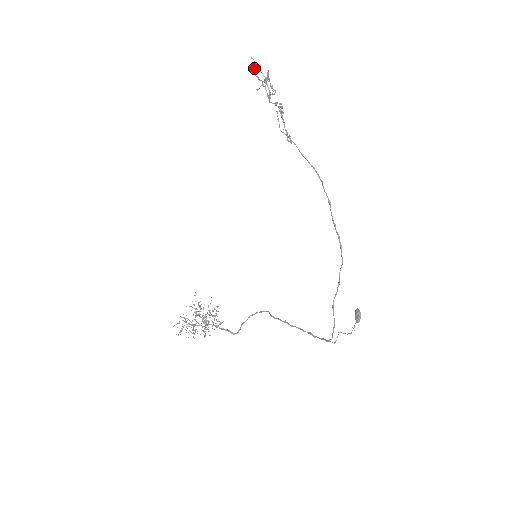
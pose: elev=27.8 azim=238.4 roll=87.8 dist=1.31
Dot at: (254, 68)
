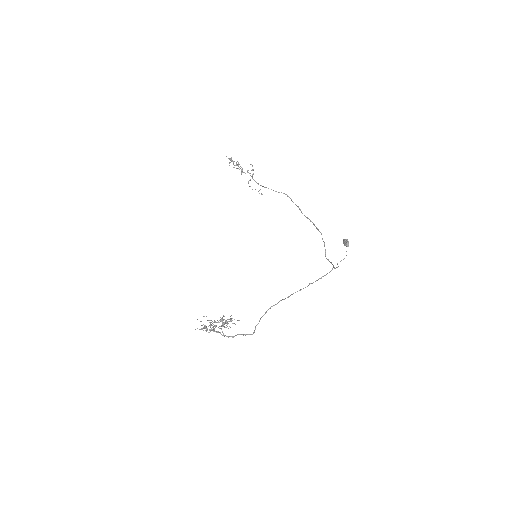
Dot at: (229, 163)
